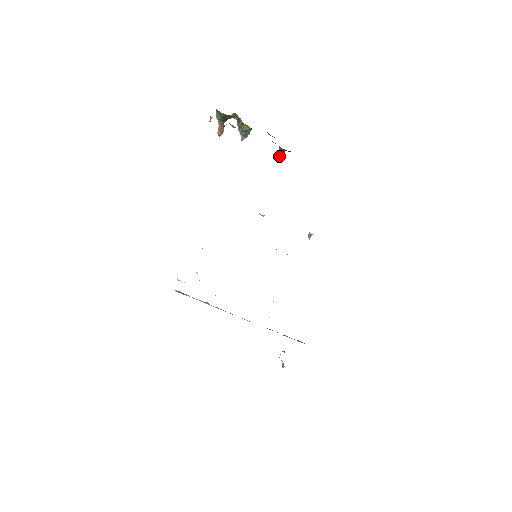
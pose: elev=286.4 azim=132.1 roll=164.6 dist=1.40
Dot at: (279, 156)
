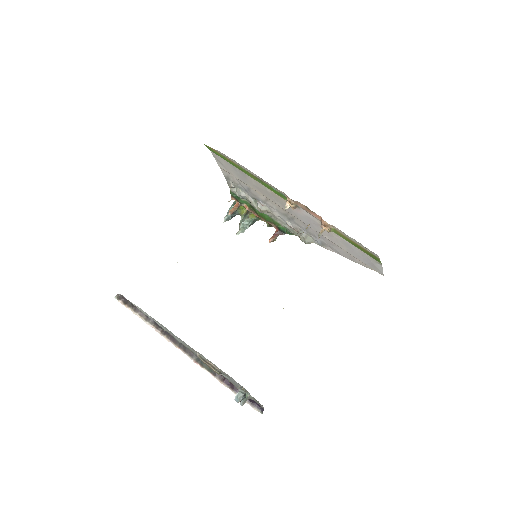
Dot at: (273, 238)
